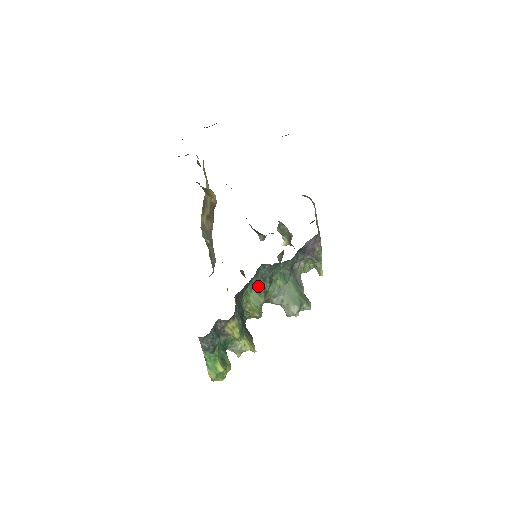
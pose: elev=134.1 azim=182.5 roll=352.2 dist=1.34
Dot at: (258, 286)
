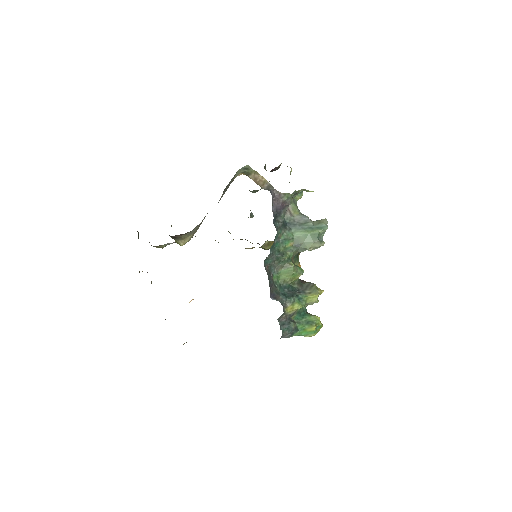
Dot at: (279, 266)
